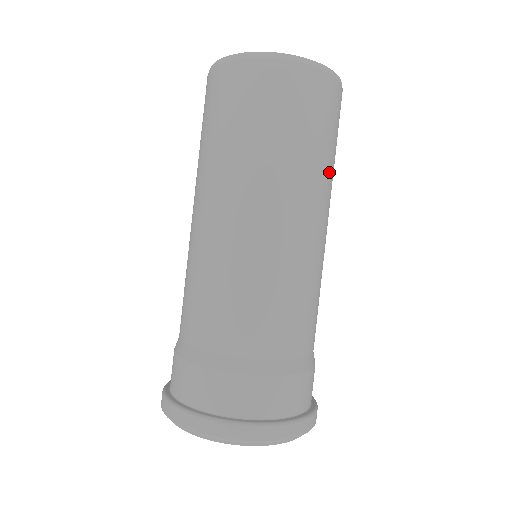
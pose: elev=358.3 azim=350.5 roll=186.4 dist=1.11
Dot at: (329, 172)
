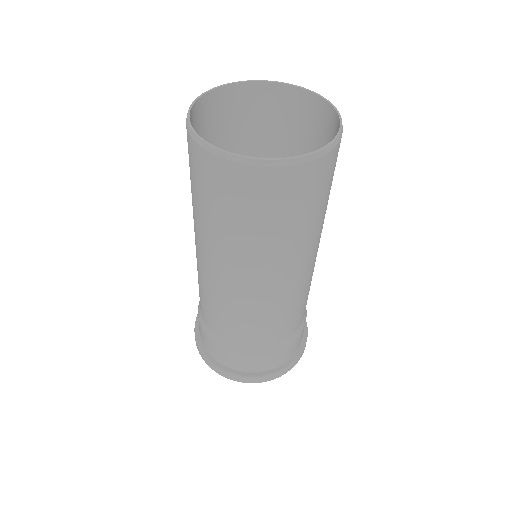
Dot at: (290, 241)
